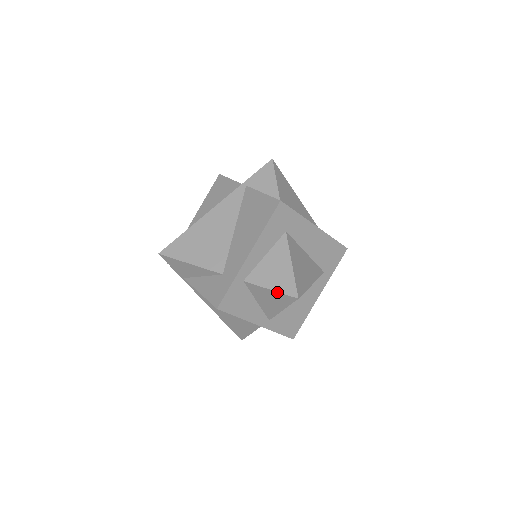
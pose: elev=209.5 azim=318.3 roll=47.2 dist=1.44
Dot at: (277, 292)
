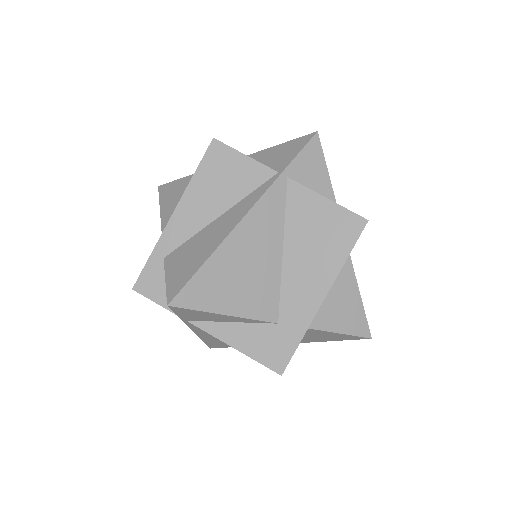
Dot at: (348, 335)
